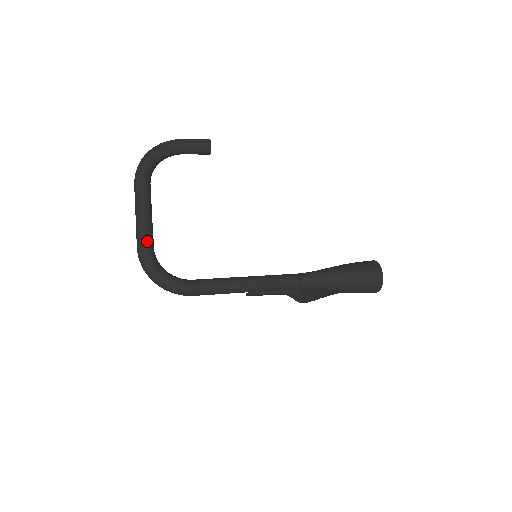
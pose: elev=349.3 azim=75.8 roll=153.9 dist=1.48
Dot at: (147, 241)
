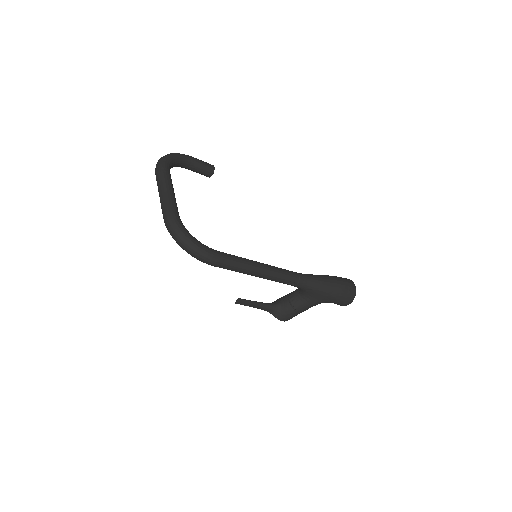
Dot at: (176, 209)
